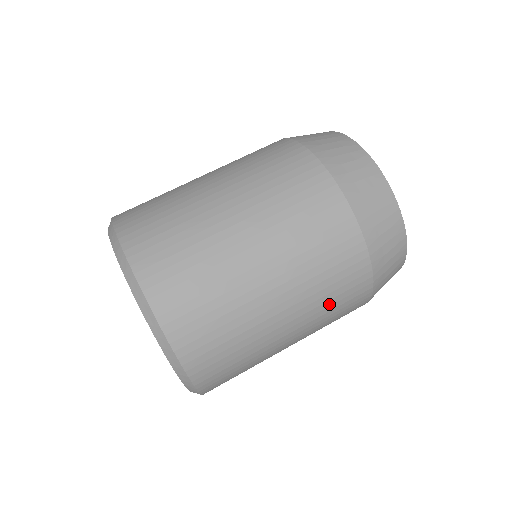
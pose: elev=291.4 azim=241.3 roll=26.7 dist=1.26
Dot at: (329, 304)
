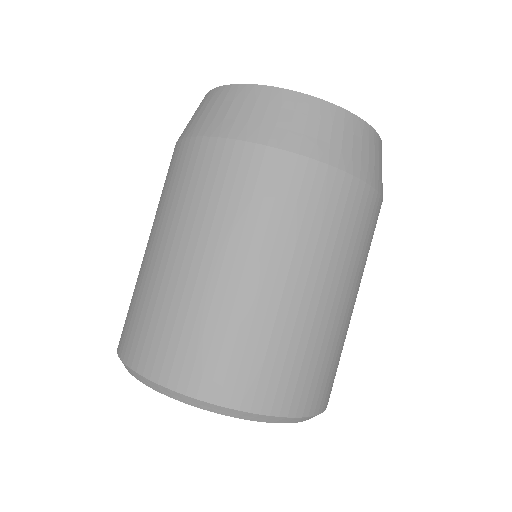
Dot at: (361, 248)
